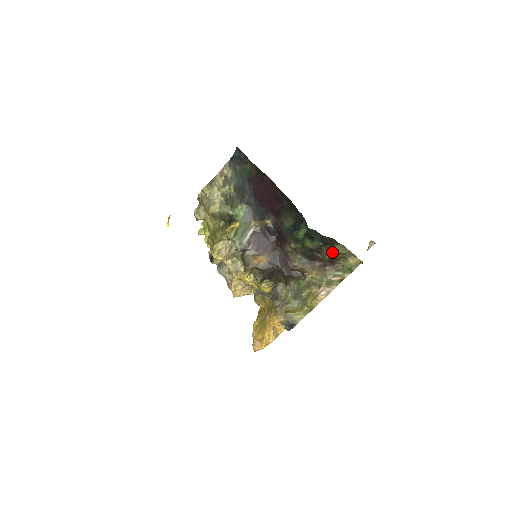
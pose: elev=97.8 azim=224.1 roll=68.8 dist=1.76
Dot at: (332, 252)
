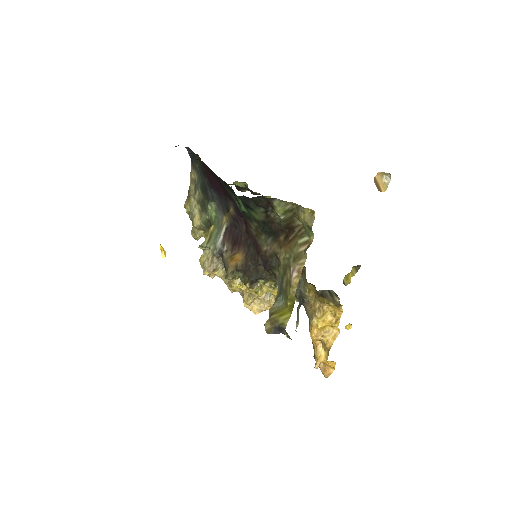
Dot at: (277, 214)
